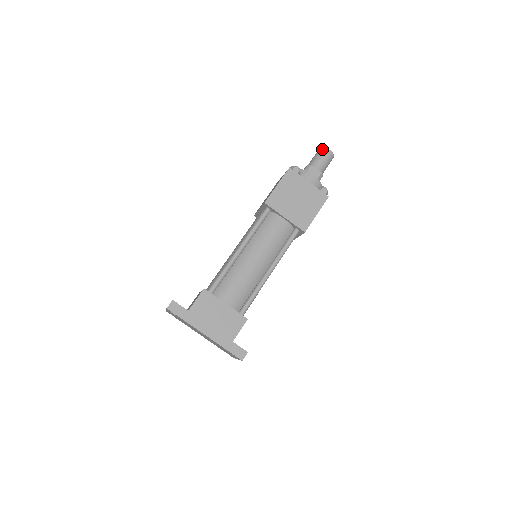
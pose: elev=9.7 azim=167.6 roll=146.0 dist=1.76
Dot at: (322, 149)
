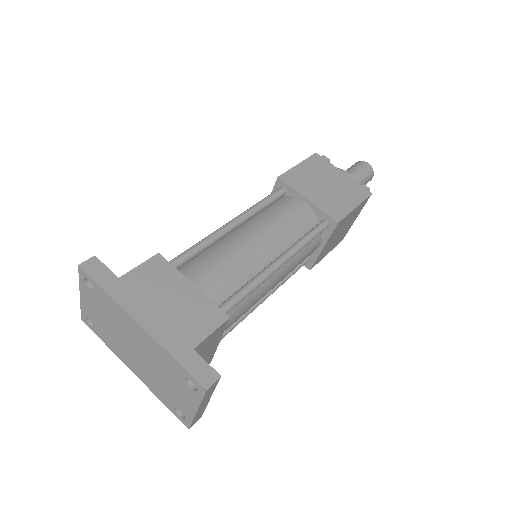
Dot at: (358, 162)
